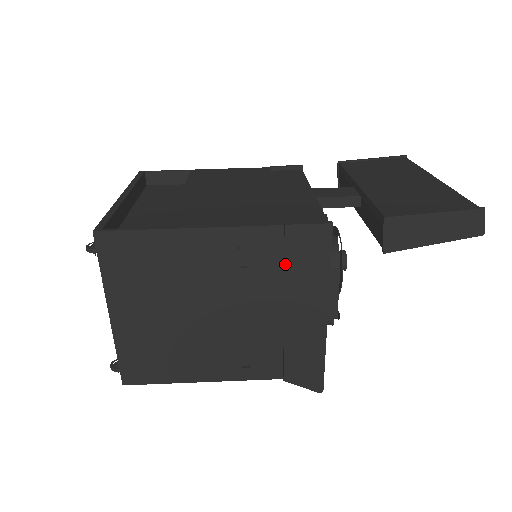
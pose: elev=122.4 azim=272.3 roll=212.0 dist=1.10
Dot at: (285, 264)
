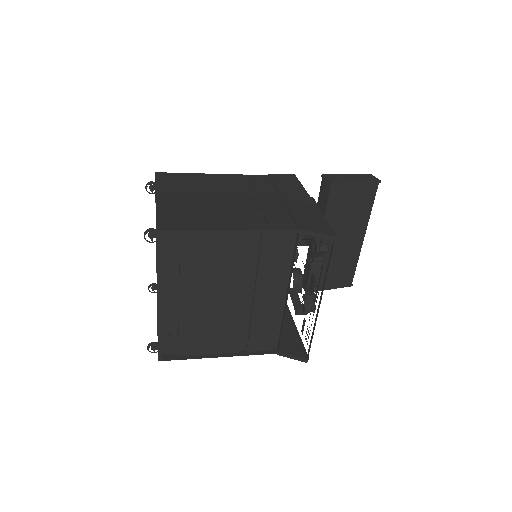
Dot at: (274, 184)
